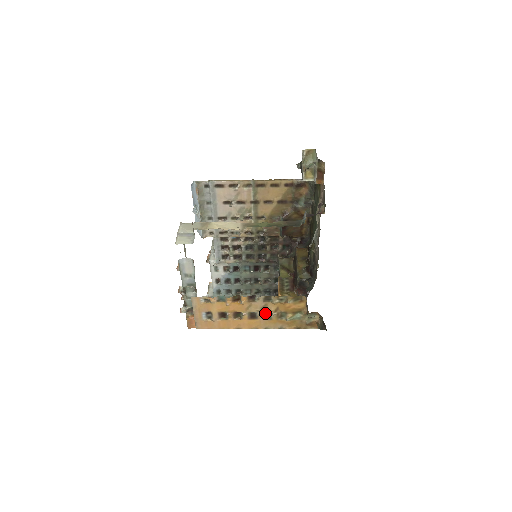
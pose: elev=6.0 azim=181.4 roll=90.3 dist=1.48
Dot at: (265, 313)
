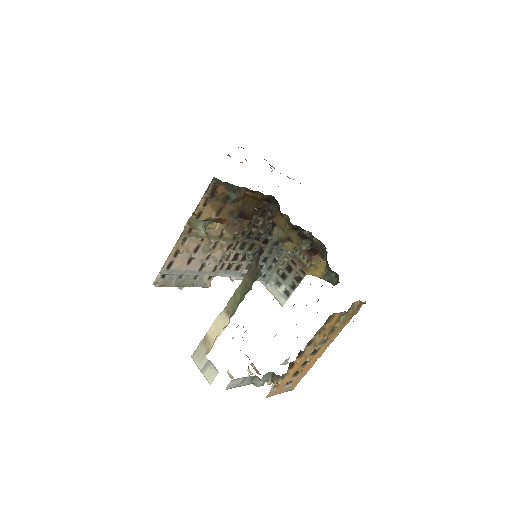
Dot at: (320, 343)
